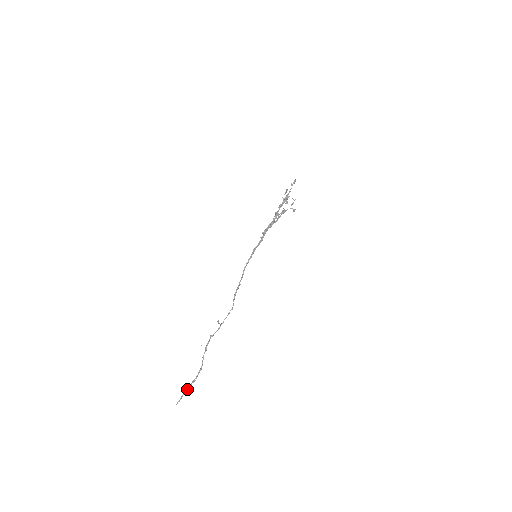
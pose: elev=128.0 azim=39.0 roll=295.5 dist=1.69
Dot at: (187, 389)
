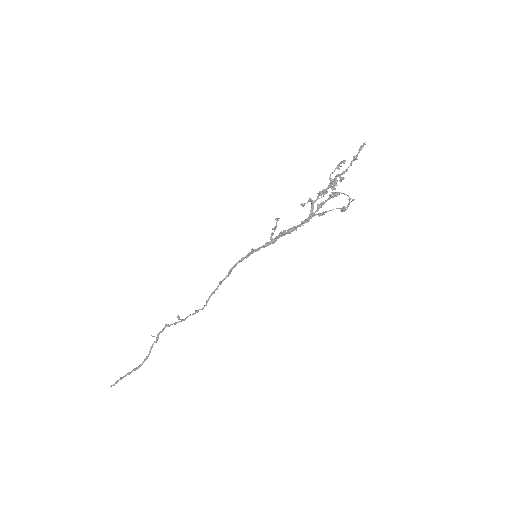
Dot at: (125, 376)
